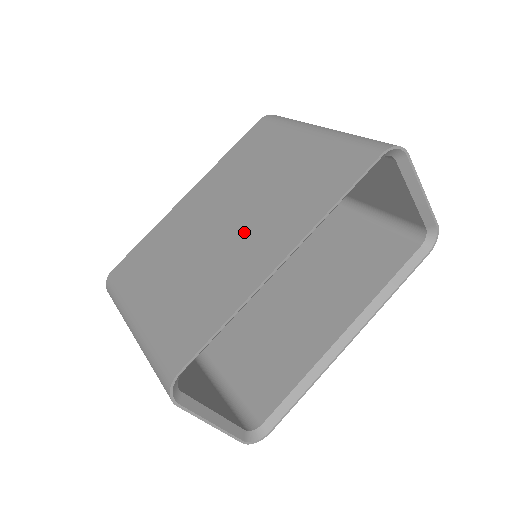
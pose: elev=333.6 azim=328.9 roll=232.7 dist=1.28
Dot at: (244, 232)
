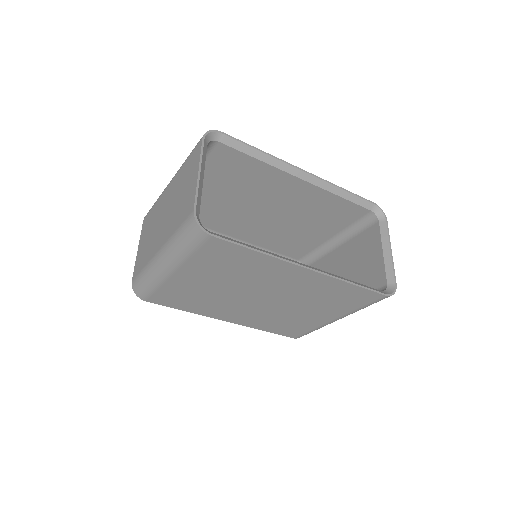
Dot at: occluded
